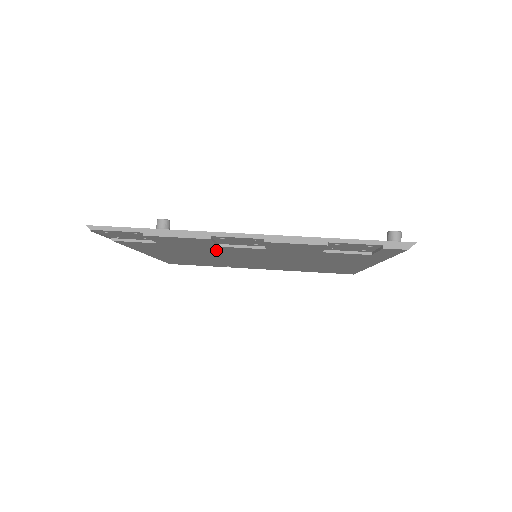
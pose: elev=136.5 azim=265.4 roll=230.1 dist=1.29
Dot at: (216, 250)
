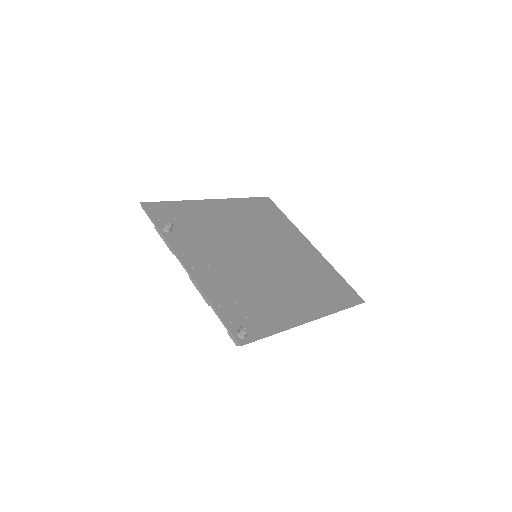
Dot at: occluded
